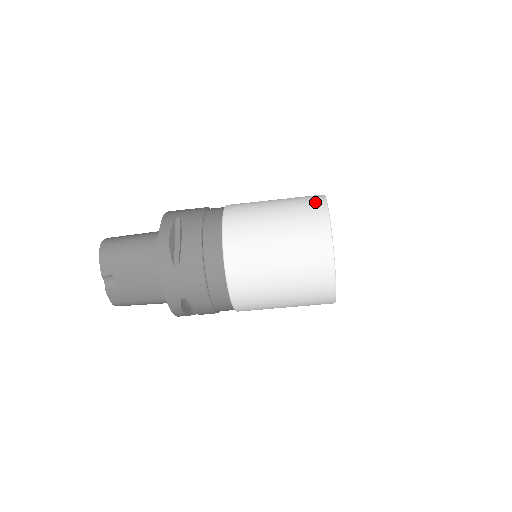
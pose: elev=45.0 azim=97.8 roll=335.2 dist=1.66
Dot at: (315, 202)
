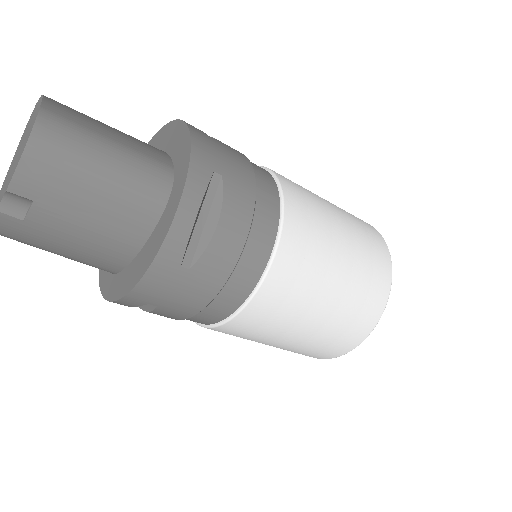
Dot at: (382, 253)
